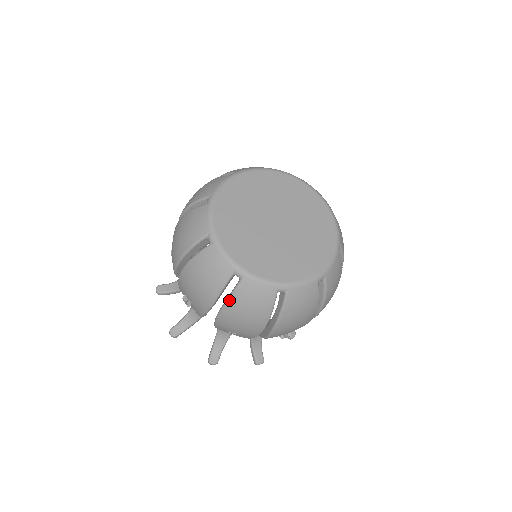
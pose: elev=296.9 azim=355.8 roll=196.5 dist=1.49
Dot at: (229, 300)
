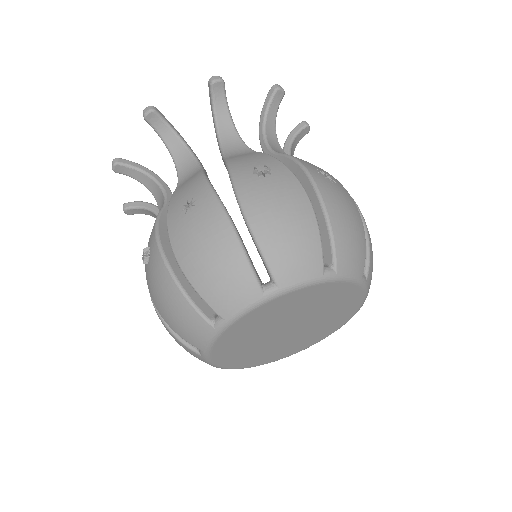
Dot at: (173, 335)
